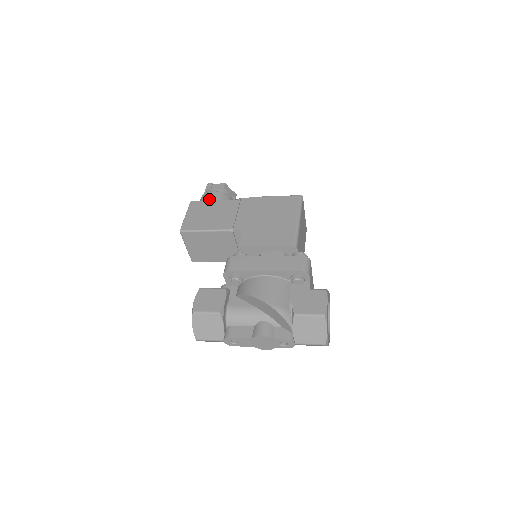
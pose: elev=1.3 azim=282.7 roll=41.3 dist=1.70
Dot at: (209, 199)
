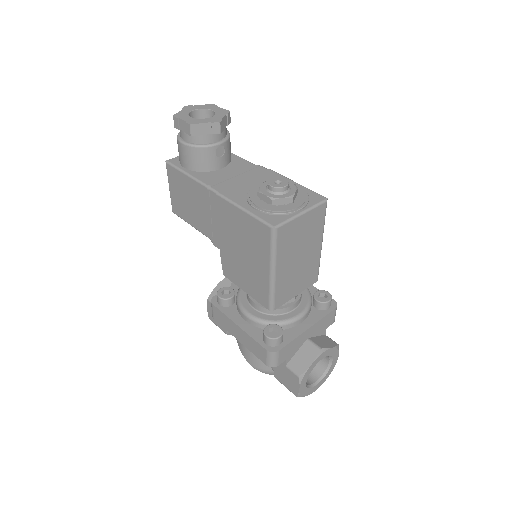
Dot at: (182, 160)
